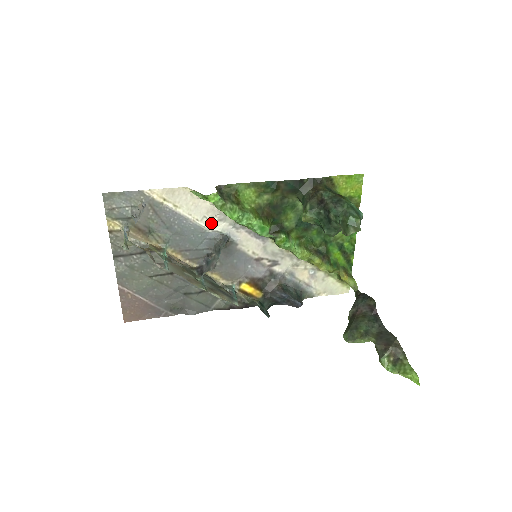
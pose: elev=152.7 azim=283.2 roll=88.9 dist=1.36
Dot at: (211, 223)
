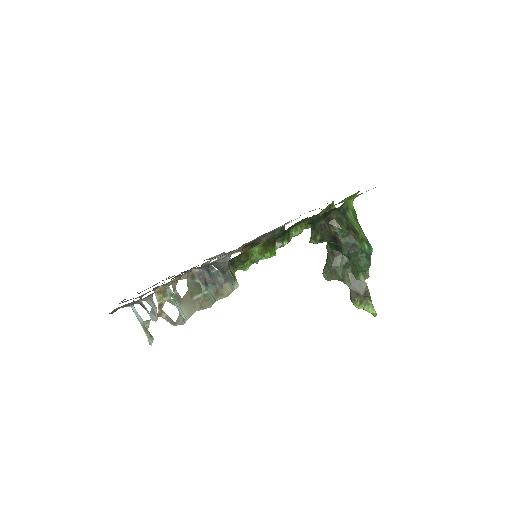
Dot at: occluded
